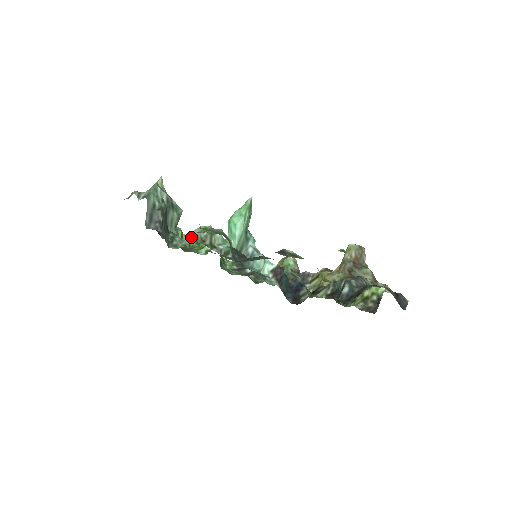
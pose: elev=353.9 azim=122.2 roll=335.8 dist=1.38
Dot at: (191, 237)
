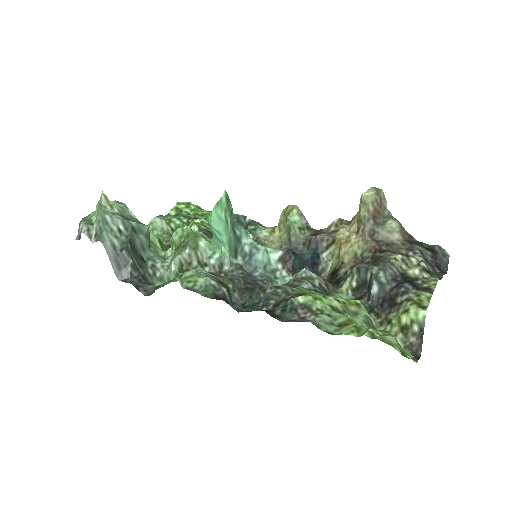
Dot at: (174, 268)
